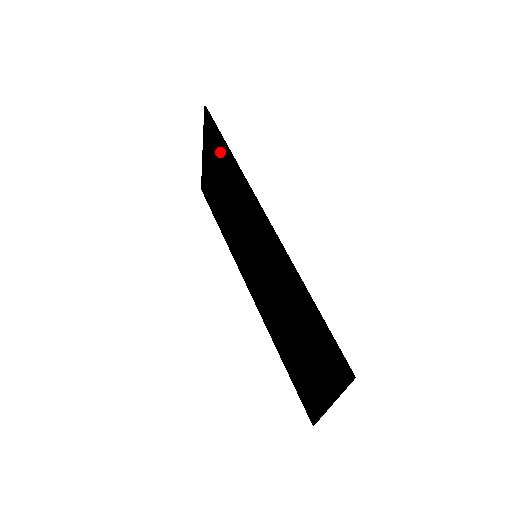
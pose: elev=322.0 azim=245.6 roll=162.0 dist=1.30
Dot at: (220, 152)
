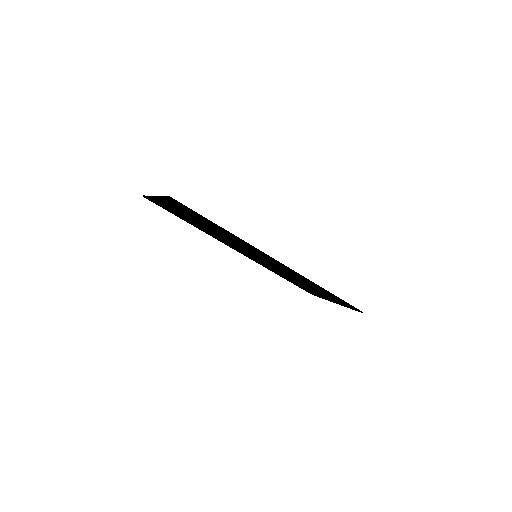
Dot at: (202, 220)
